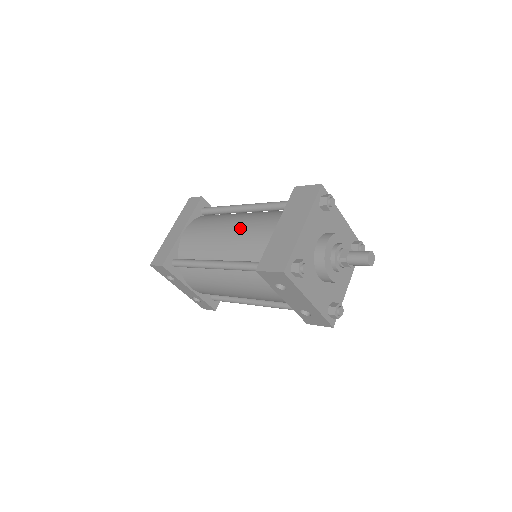
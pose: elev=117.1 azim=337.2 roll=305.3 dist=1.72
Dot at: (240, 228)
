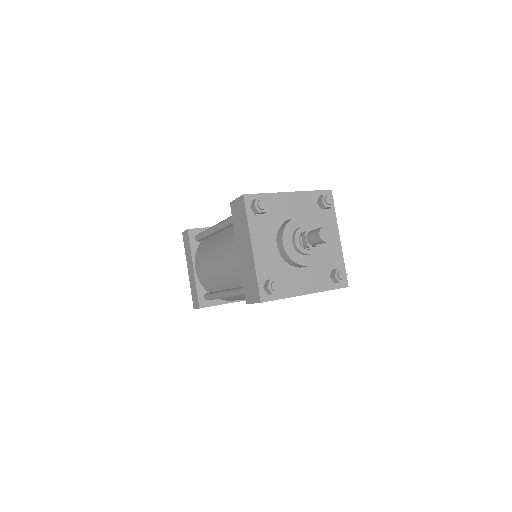
Dot at: (221, 258)
